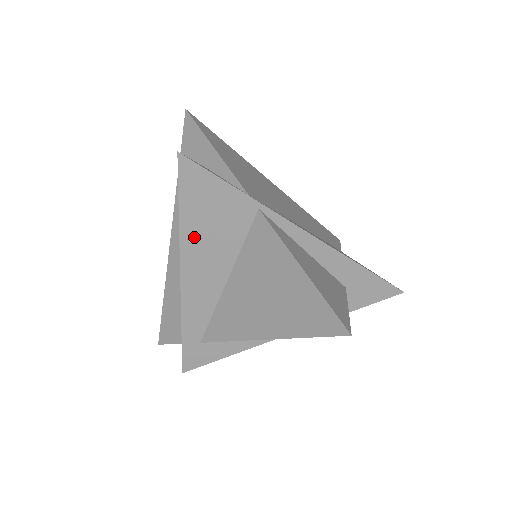
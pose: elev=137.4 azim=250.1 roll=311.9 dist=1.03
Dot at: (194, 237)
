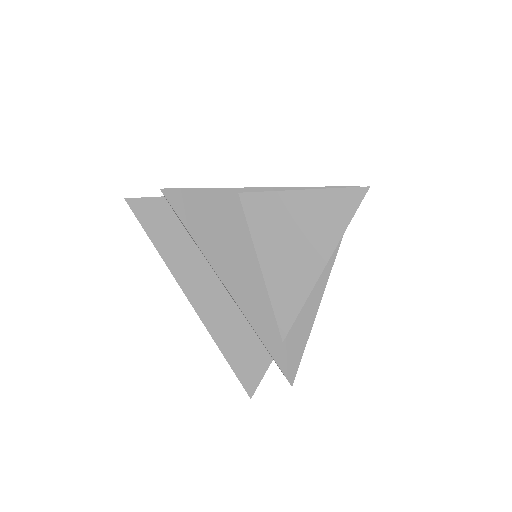
Dot at: (215, 249)
